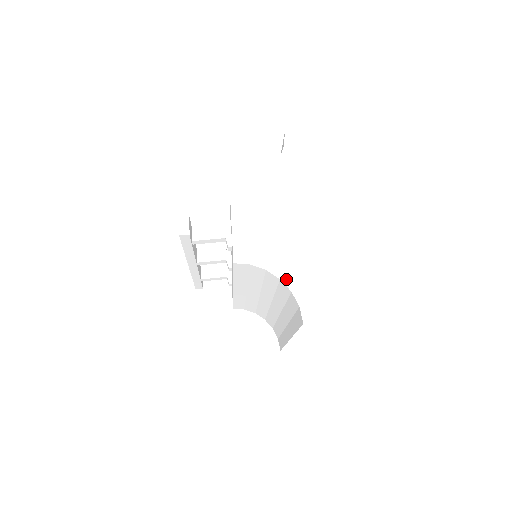
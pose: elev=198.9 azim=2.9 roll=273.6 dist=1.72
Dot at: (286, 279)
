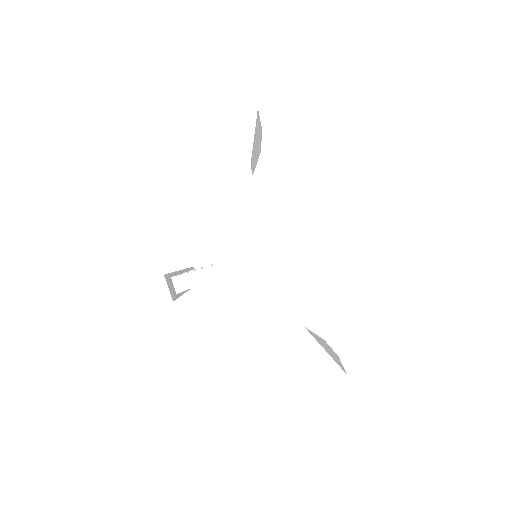
Dot at: (313, 325)
